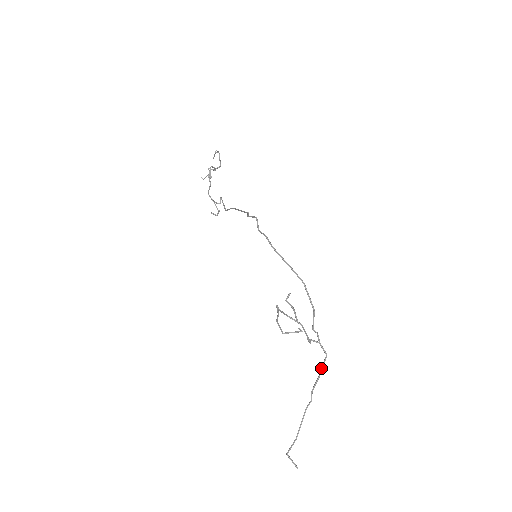
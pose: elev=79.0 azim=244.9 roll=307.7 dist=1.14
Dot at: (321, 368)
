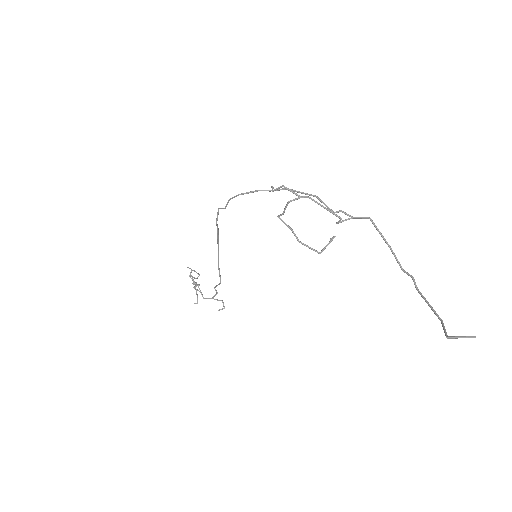
Dot at: occluded
